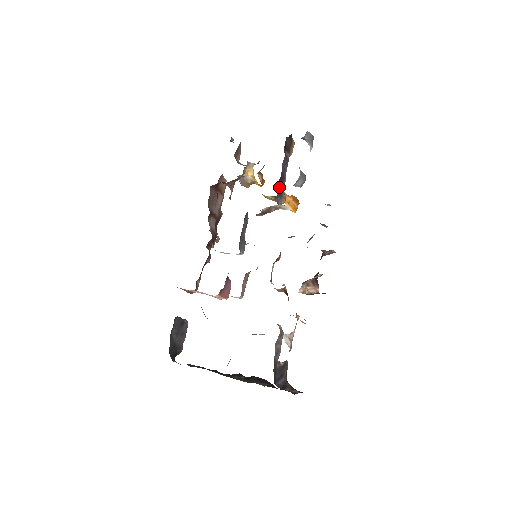
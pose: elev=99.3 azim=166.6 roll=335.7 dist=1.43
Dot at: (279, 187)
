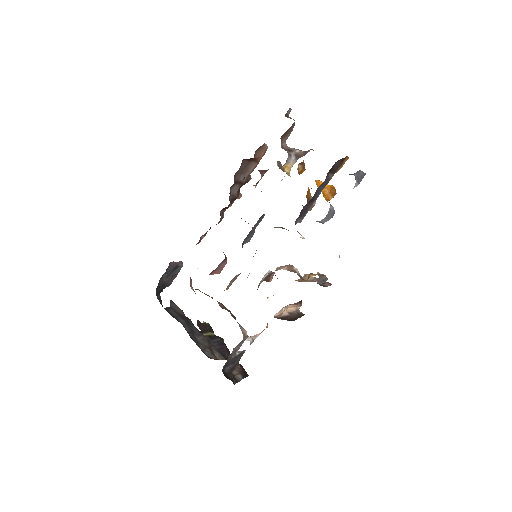
Dot at: (304, 209)
